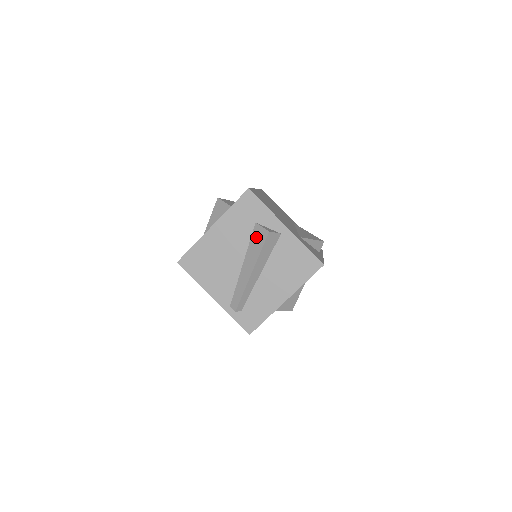
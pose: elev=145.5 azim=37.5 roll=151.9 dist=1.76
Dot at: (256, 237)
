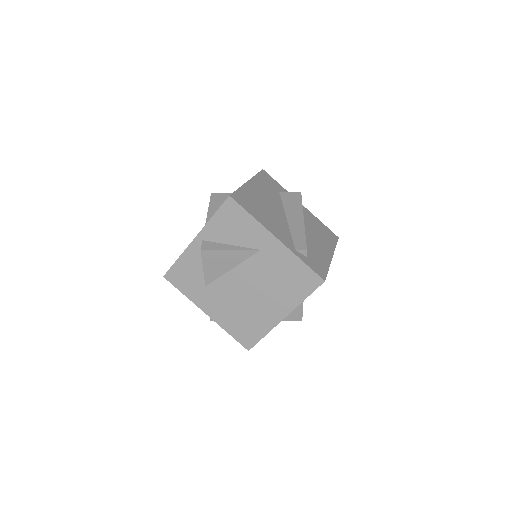
Dot at: (288, 199)
